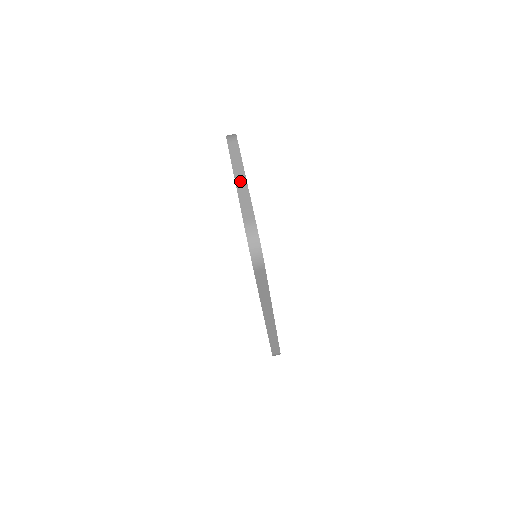
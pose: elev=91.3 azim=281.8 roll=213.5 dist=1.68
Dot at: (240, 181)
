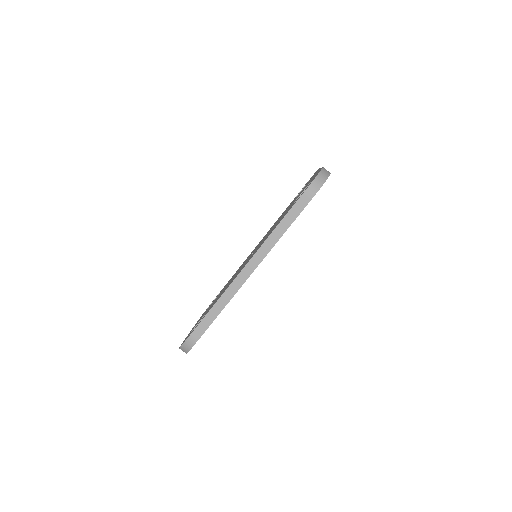
Dot at: occluded
